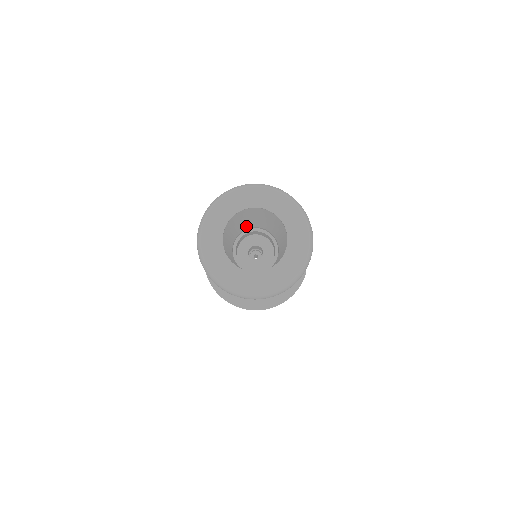
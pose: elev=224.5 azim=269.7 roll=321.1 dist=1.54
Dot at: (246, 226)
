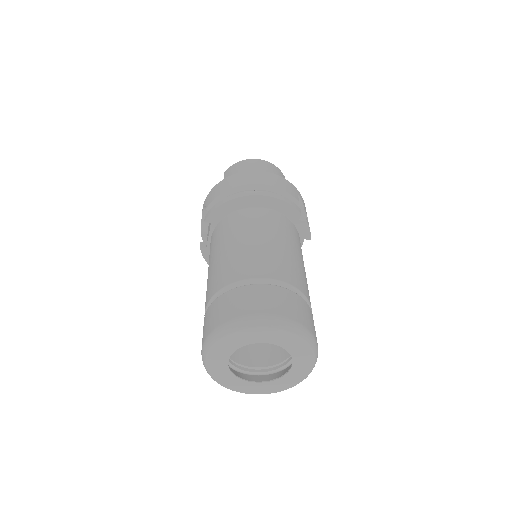
Dot at: occluded
